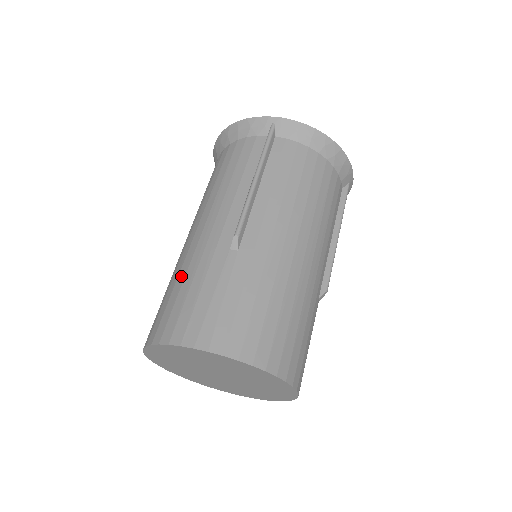
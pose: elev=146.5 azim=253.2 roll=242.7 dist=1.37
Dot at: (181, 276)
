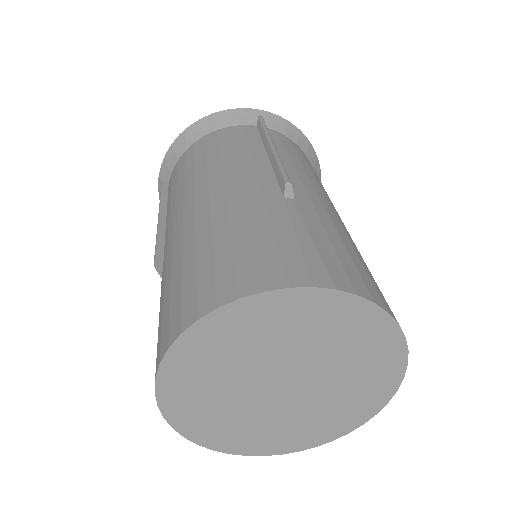
Dot at: (220, 230)
